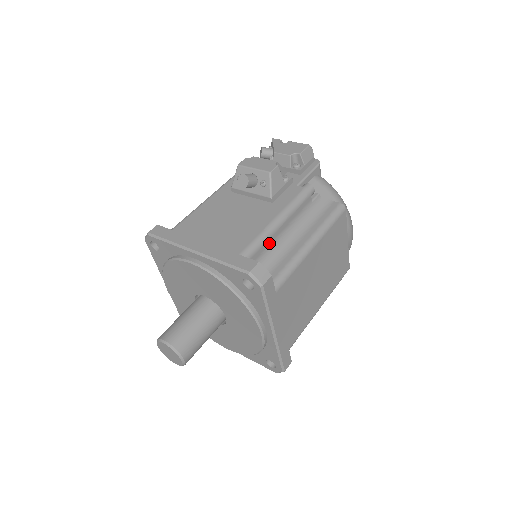
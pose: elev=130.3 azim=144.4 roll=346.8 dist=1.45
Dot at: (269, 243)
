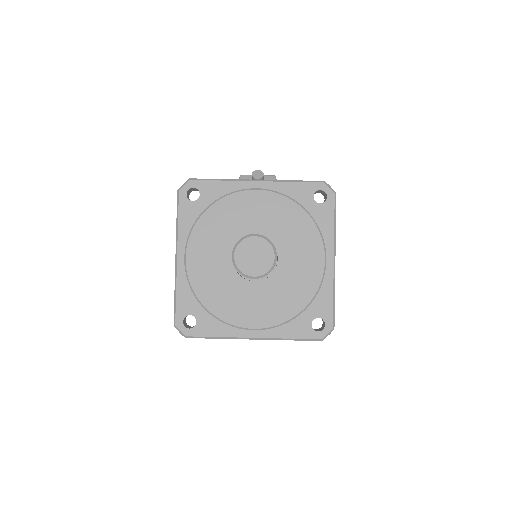
Dot at: occluded
